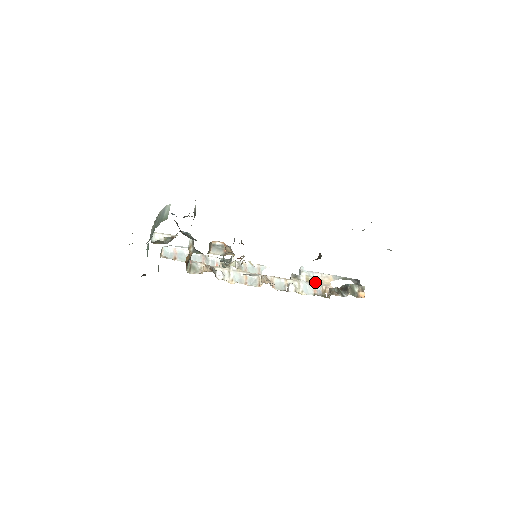
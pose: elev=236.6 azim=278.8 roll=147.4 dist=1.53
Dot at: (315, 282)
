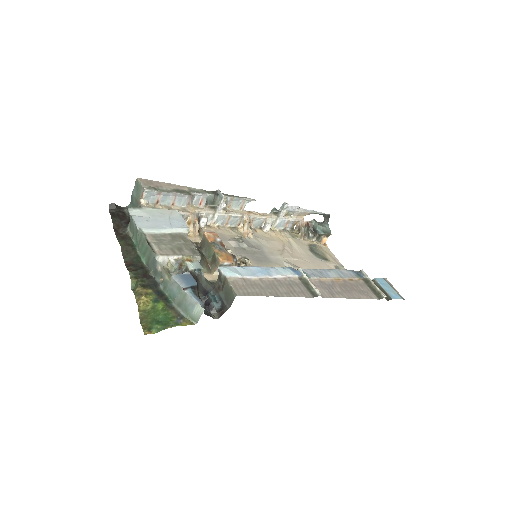
Dot at: (291, 216)
